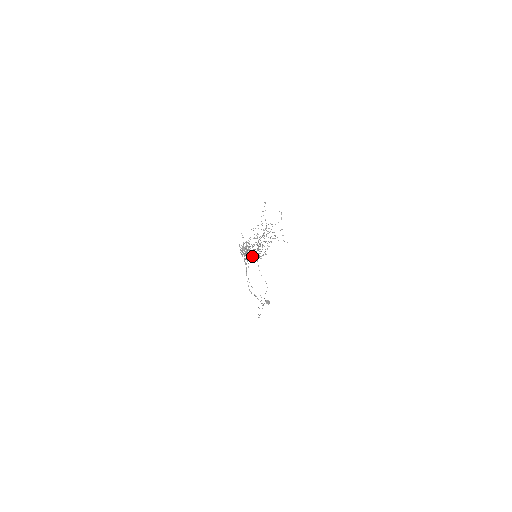
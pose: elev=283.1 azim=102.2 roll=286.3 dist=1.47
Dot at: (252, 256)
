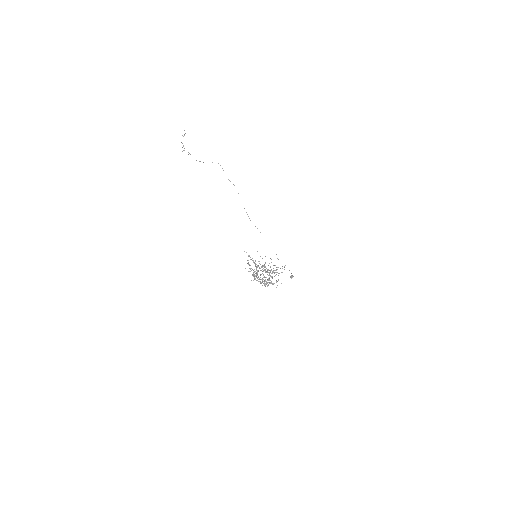
Dot at: (270, 283)
